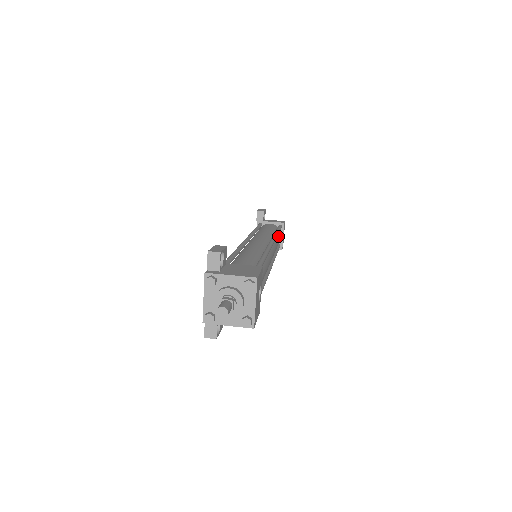
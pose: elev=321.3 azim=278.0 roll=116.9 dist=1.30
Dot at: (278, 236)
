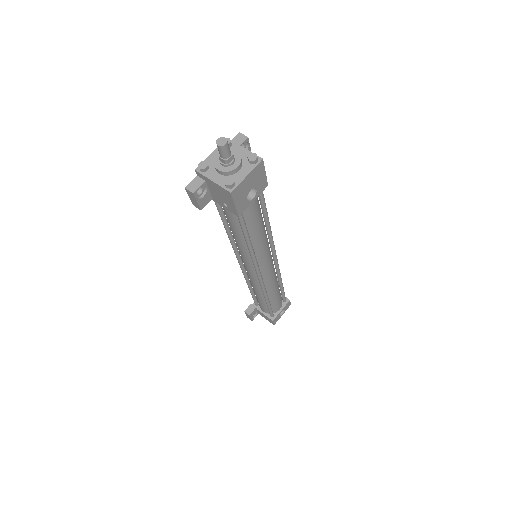
Dot at: (279, 294)
